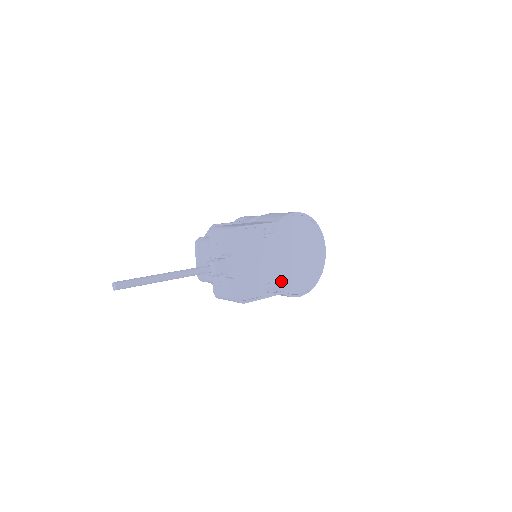
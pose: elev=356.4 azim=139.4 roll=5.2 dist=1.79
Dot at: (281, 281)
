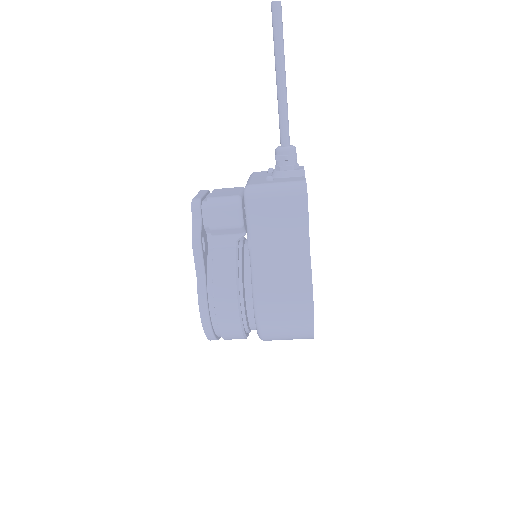
Dot at: occluded
